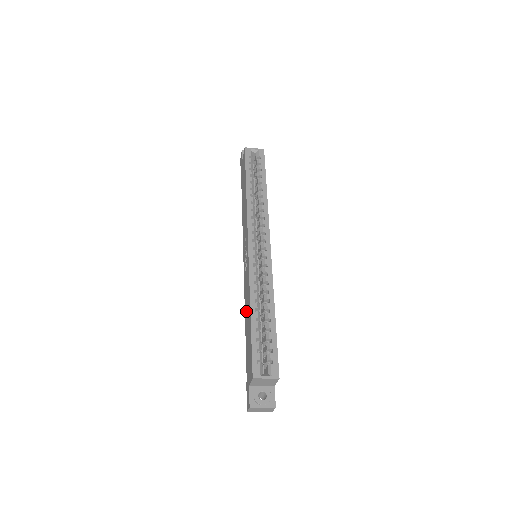
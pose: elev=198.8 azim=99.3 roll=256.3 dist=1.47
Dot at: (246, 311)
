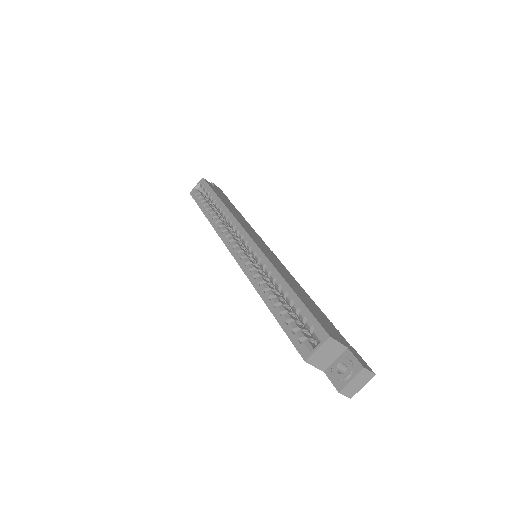
Dot at: occluded
